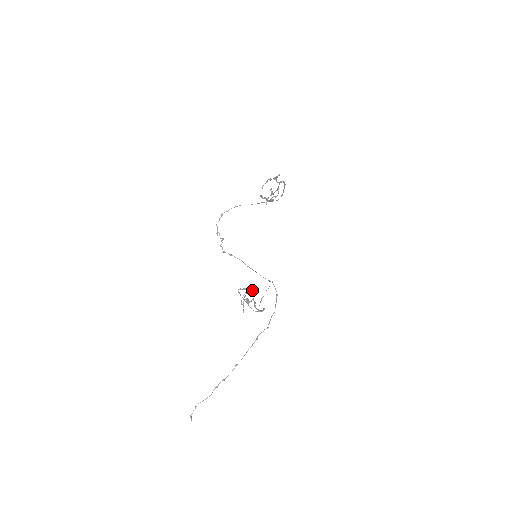
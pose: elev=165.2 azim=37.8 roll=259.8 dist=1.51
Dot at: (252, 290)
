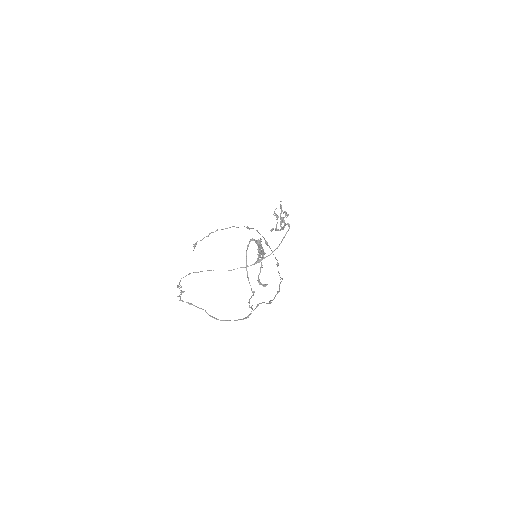
Dot at: (263, 251)
